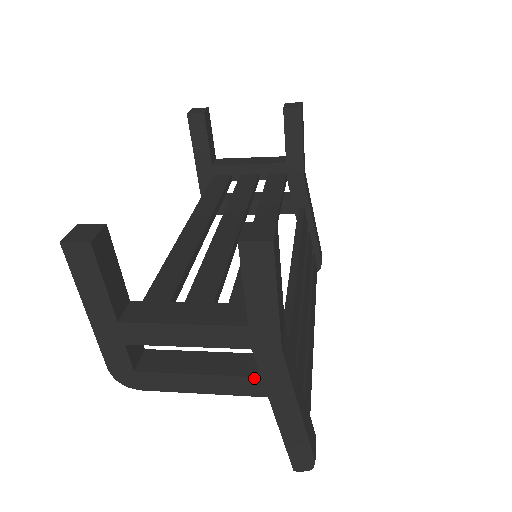
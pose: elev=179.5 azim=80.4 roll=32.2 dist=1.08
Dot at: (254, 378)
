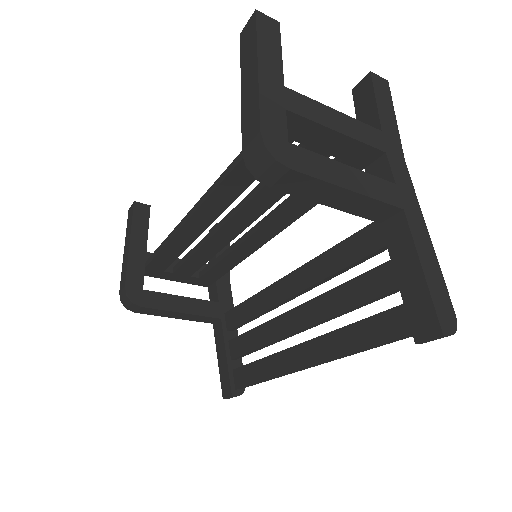
Dot at: (391, 183)
